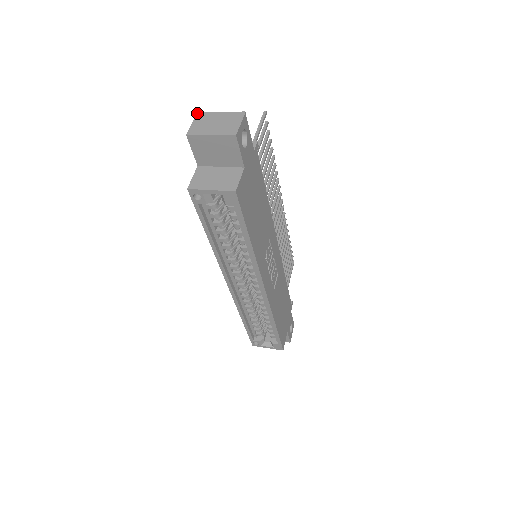
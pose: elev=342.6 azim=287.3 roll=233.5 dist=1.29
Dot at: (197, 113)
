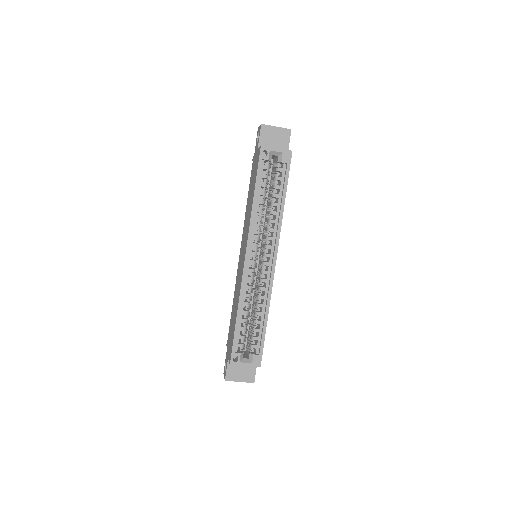
Dot at: (258, 127)
